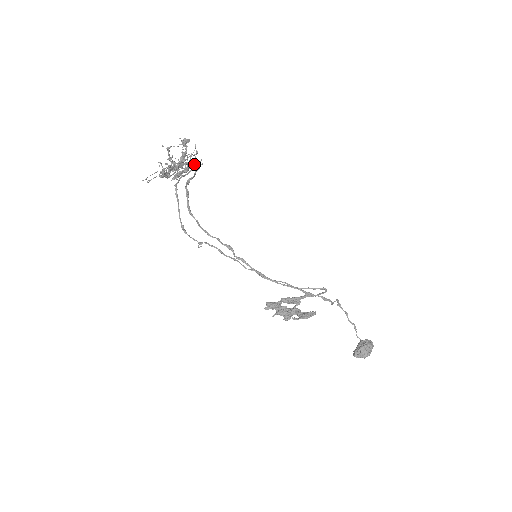
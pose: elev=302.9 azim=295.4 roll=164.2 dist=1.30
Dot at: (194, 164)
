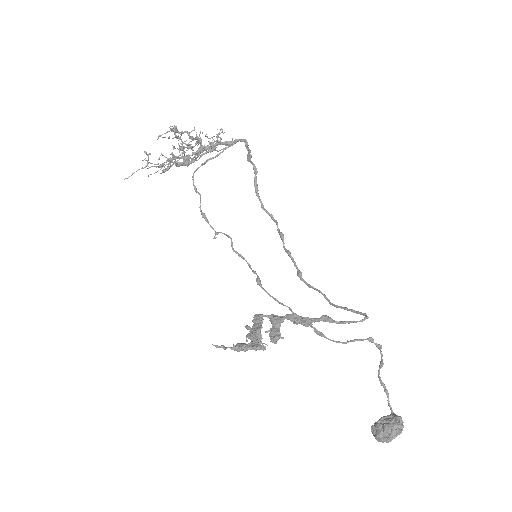
Dot at: occluded
